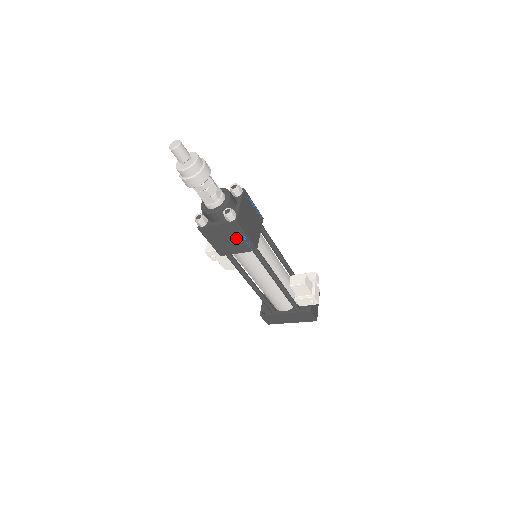
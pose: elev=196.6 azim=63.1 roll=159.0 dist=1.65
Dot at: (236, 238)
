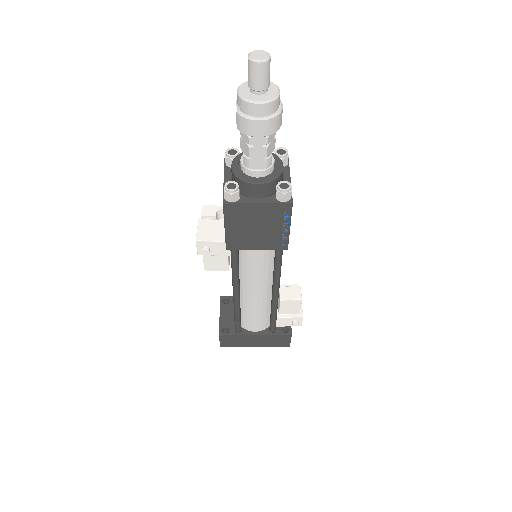
Dot at: (272, 228)
